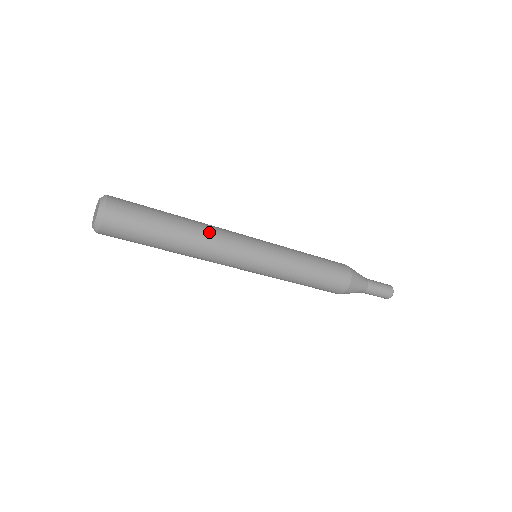
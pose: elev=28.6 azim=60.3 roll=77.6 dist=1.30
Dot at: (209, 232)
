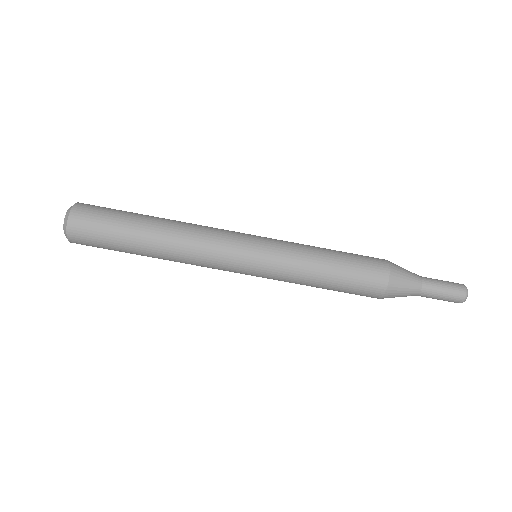
Dot at: (187, 229)
